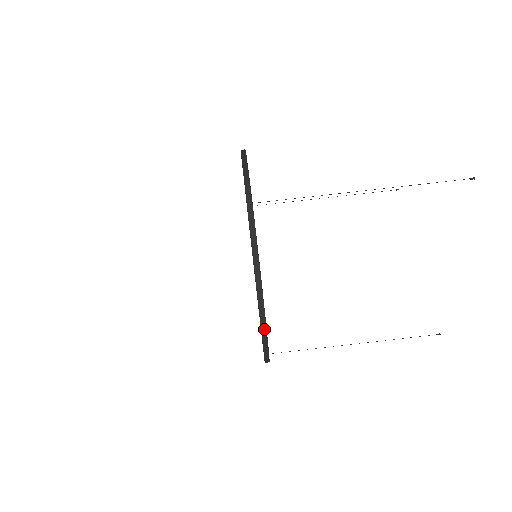
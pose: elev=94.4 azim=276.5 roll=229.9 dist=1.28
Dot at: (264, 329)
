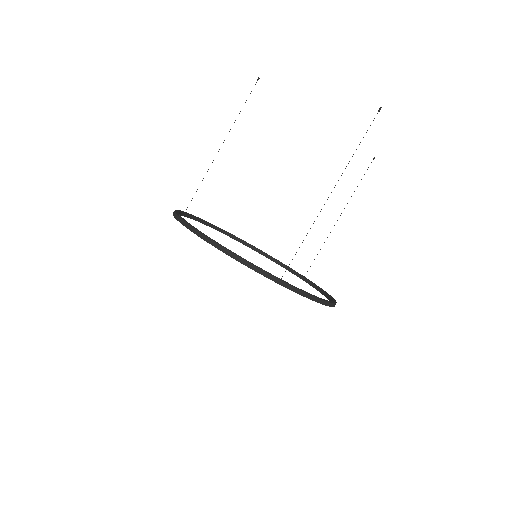
Dot at: occluded
